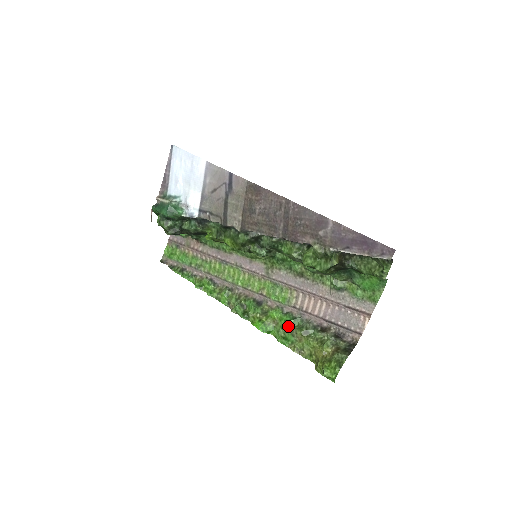
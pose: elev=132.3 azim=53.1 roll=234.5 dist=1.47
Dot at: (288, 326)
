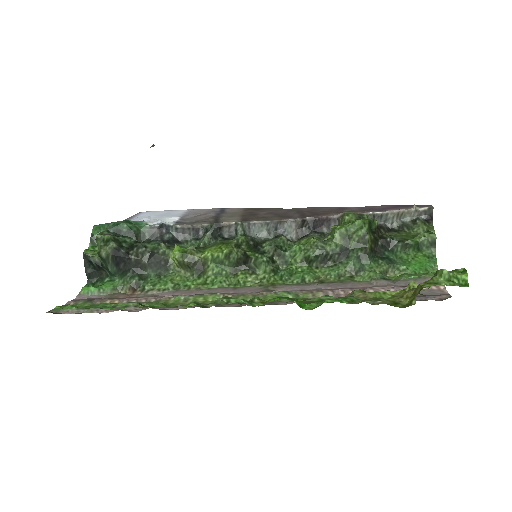
Dot at: (332, 296)
